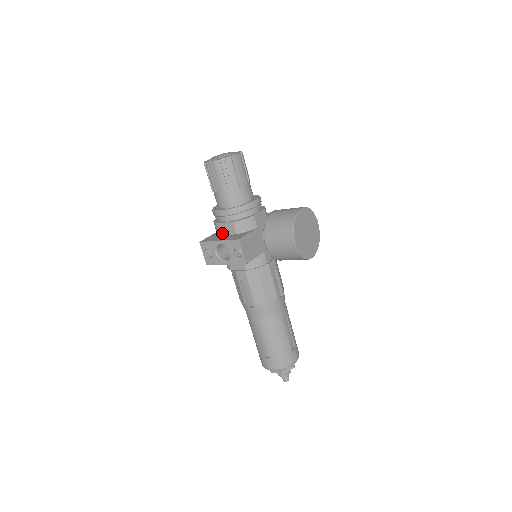
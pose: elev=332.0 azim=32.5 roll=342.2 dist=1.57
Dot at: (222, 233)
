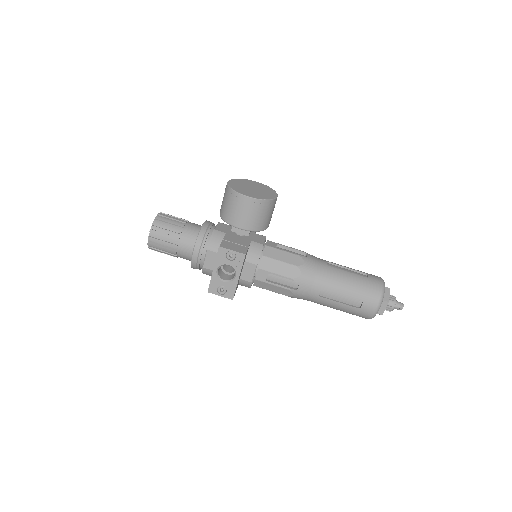
Dot at: occluded
